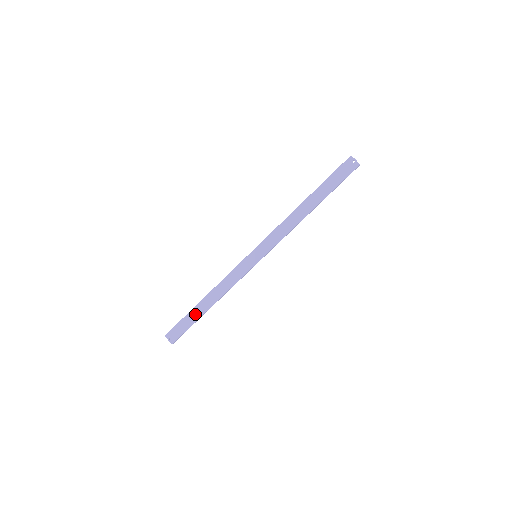
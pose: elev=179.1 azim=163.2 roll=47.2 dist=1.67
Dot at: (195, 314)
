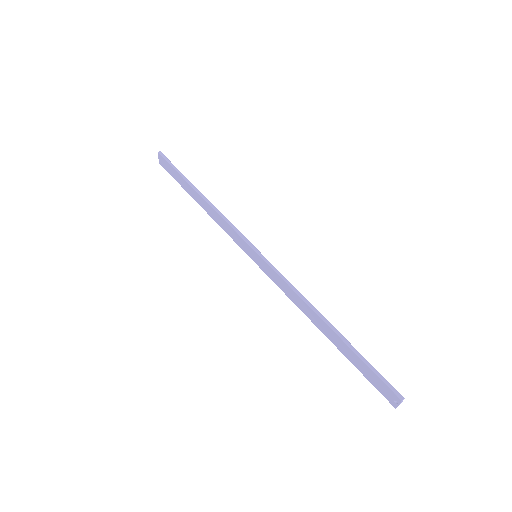
Dot at: (186, 186)
